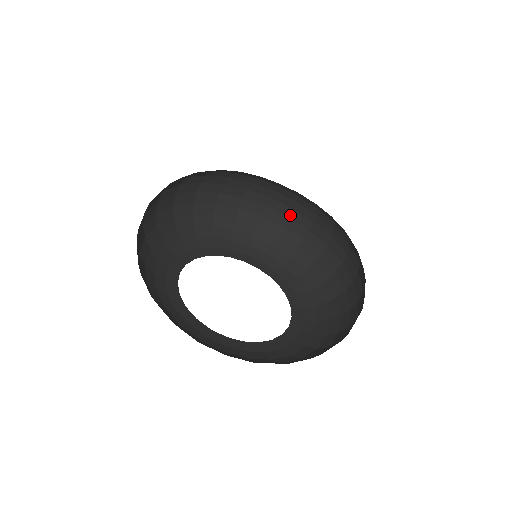
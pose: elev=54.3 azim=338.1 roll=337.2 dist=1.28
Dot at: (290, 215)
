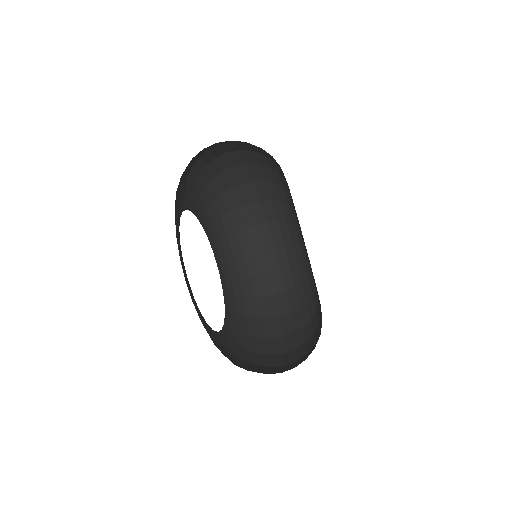
Dot at: (273, 271)
